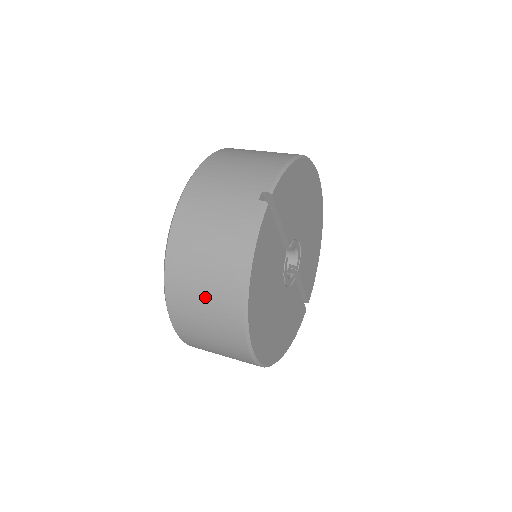
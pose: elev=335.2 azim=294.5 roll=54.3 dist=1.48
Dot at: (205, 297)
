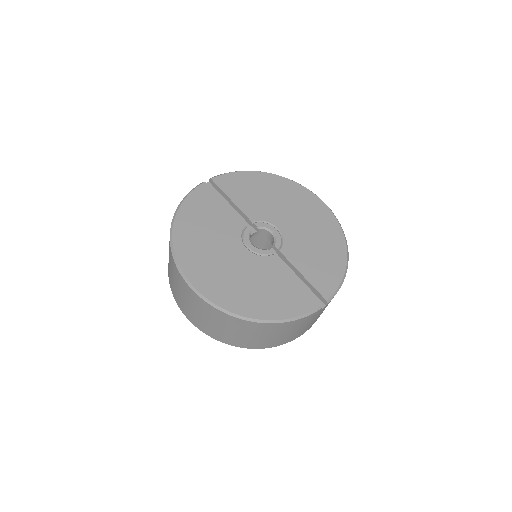
Dot at: occluded
